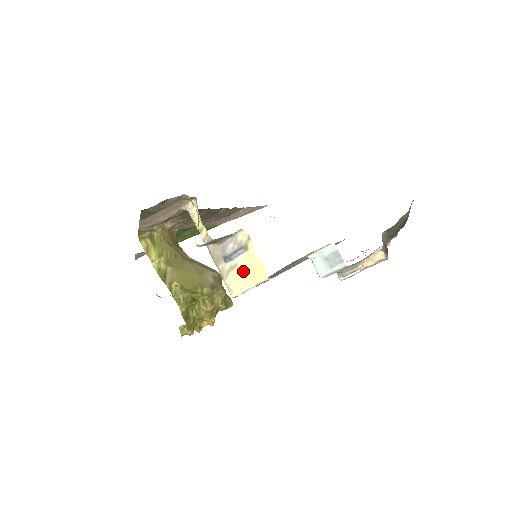
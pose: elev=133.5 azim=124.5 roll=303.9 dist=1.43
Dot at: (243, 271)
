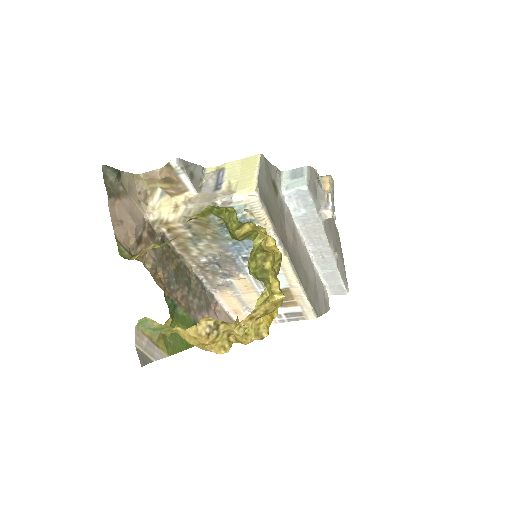
Dot at: (239, 176)
